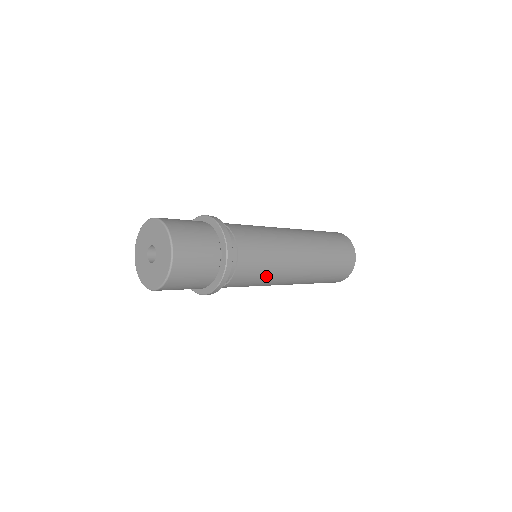
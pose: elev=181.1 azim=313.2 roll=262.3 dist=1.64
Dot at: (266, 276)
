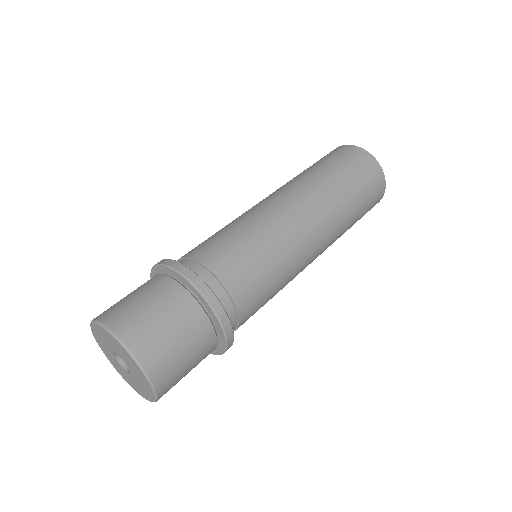
Dot at: occluded
